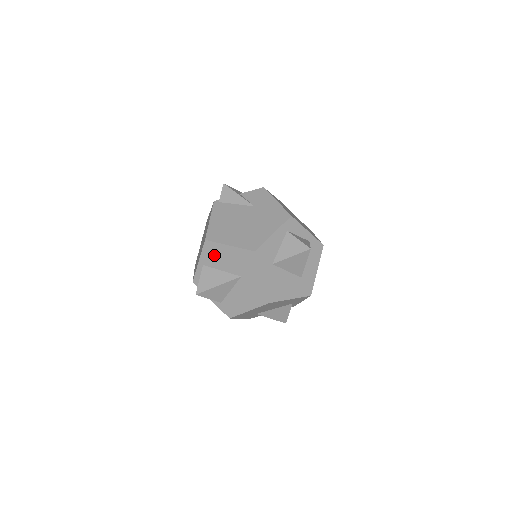
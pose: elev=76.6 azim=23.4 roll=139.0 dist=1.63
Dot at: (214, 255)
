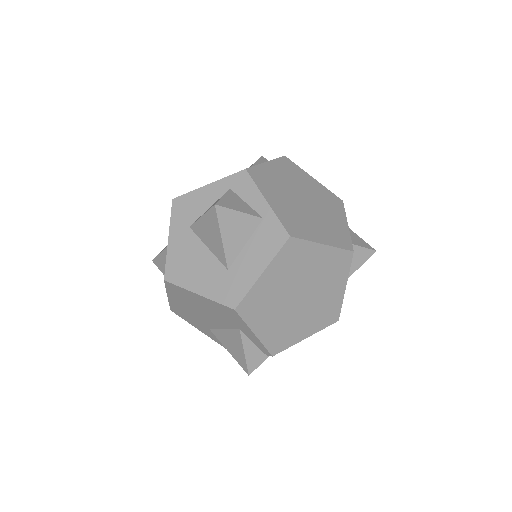
Dot at: occluded
